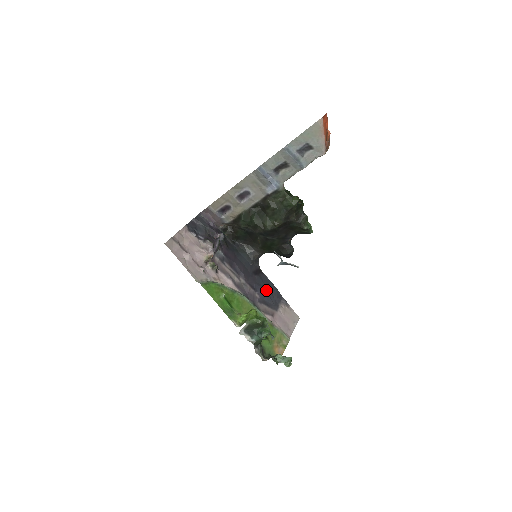
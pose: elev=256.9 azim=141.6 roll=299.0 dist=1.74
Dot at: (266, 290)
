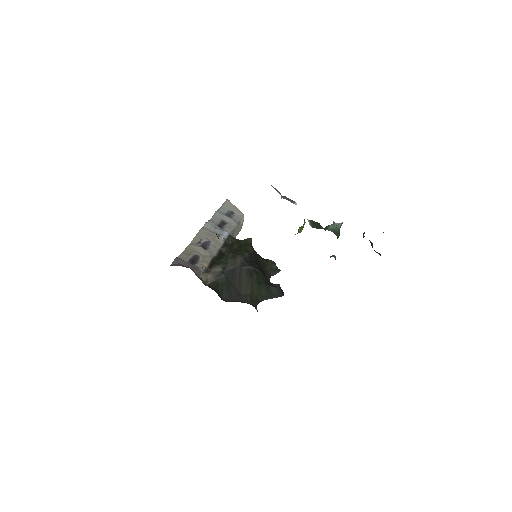
Dot at: occluded
